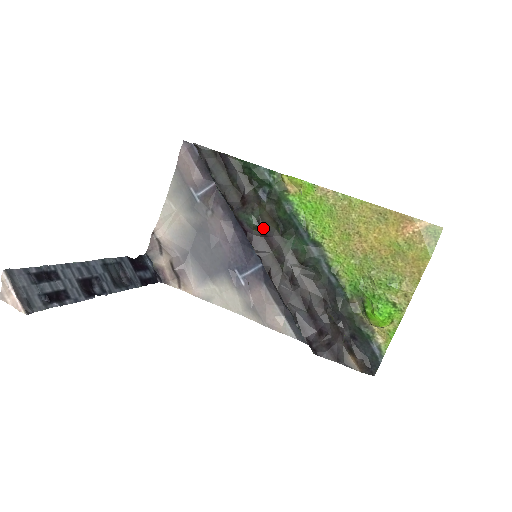
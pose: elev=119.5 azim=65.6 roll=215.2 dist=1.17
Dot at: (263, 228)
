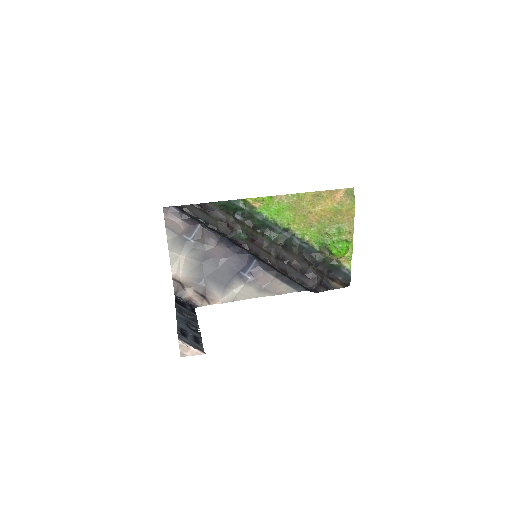
Dot at: (251, 237)
